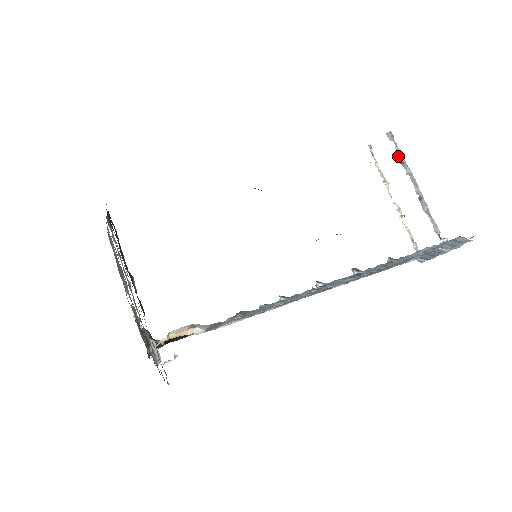
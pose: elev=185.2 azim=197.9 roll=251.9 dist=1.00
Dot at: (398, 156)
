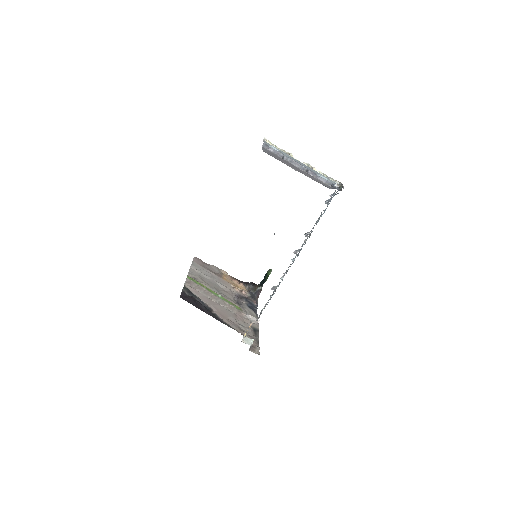
Dot at: (278, 155)
